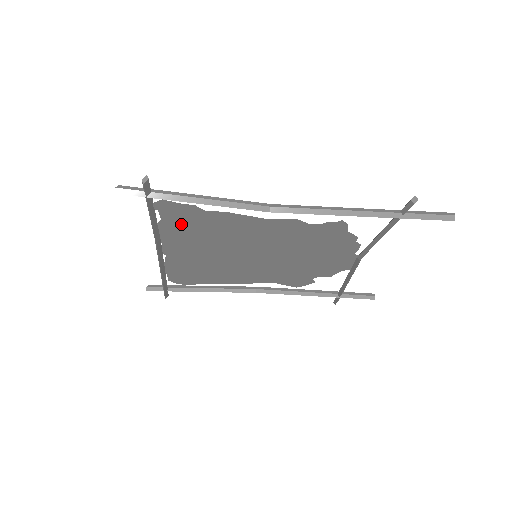
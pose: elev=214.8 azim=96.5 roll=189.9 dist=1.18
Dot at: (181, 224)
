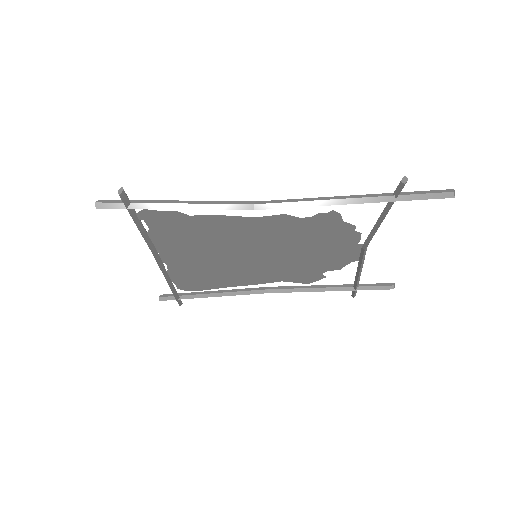
Dot at: (171, 232)
